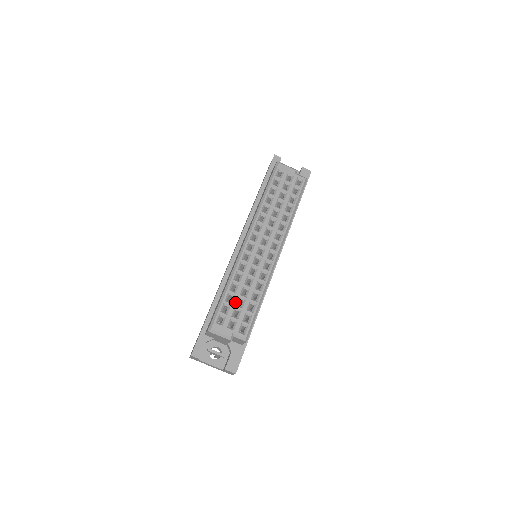
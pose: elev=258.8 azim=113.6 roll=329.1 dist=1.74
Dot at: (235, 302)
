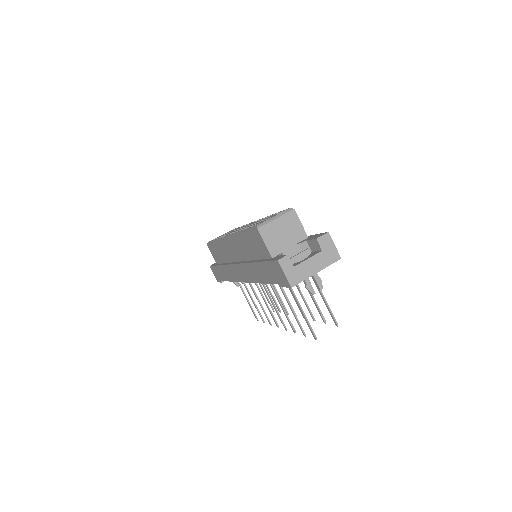
Dot at: occluded
